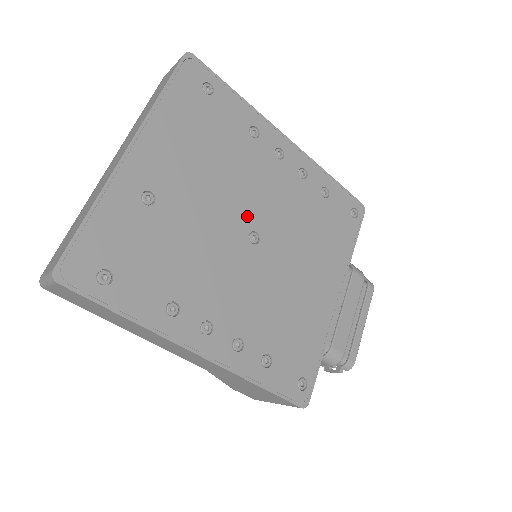
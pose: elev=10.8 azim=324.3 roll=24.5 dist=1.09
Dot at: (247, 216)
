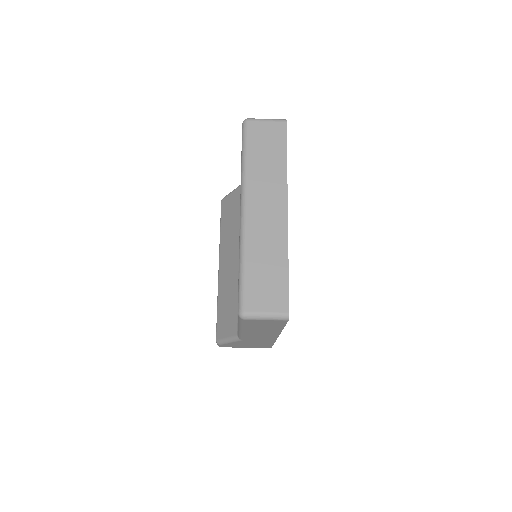
Dot at: occluded
